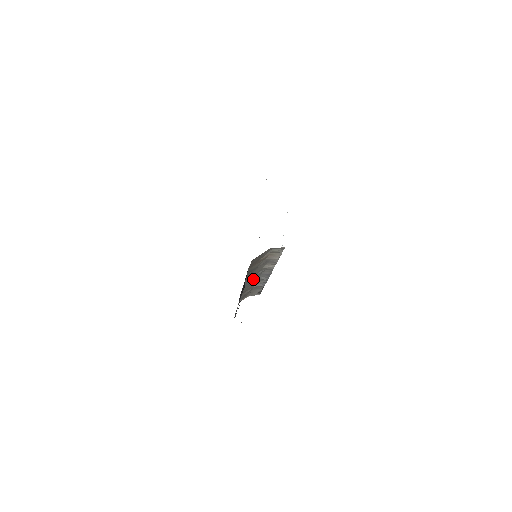
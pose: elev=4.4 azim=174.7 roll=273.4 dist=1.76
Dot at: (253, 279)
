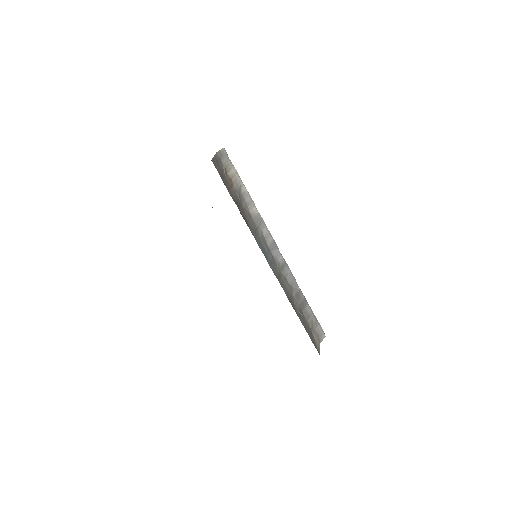
Dot at: (269, 257)
